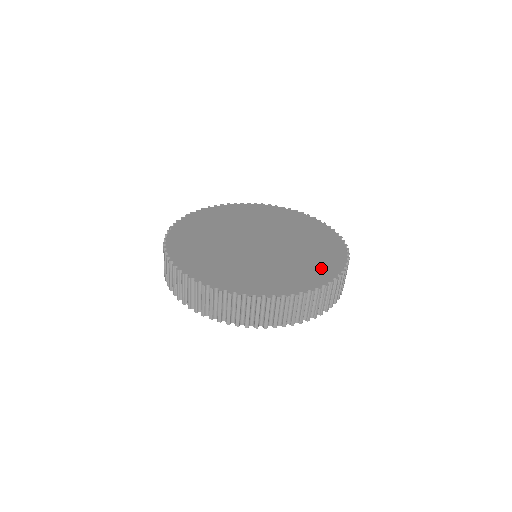
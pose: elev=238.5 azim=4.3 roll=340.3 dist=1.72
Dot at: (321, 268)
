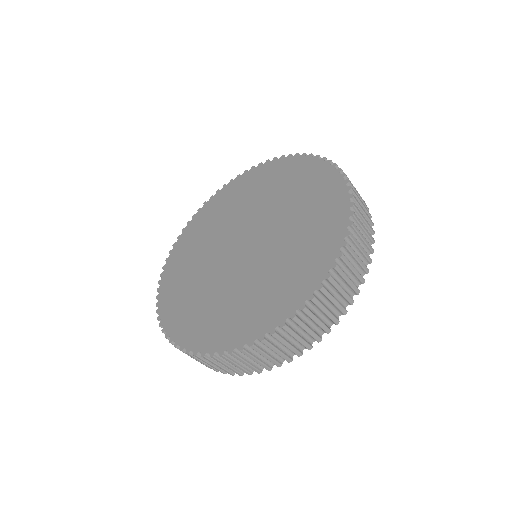
Dot at: (323, 192)
